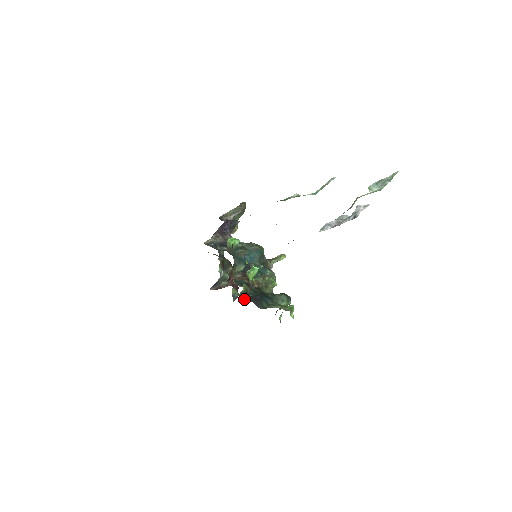
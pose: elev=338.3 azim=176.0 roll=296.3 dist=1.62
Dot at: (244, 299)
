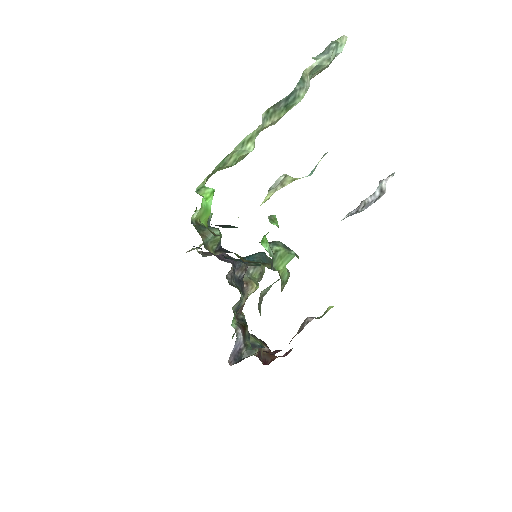
Dot at: occluded
